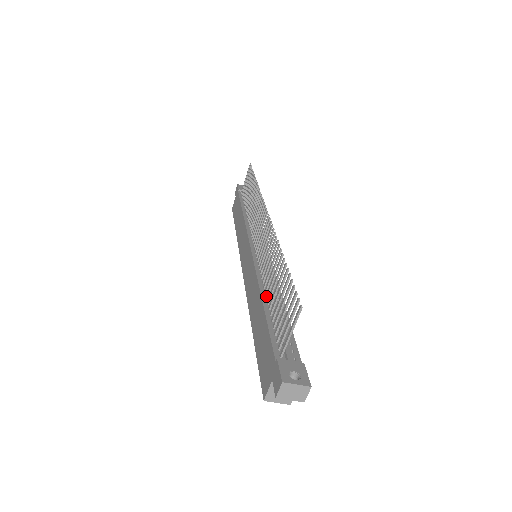
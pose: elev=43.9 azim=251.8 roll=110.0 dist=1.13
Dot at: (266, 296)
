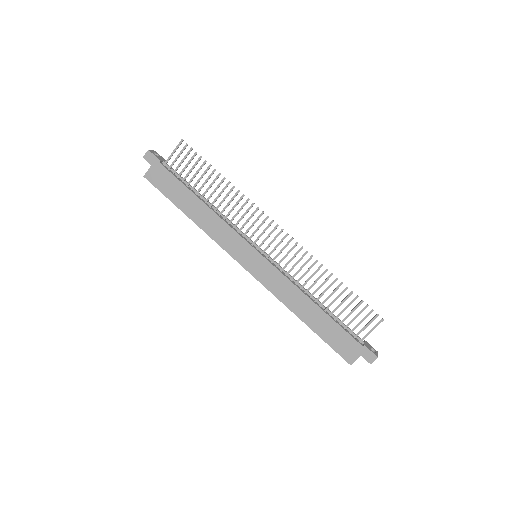
Dot at: (316, 301)
